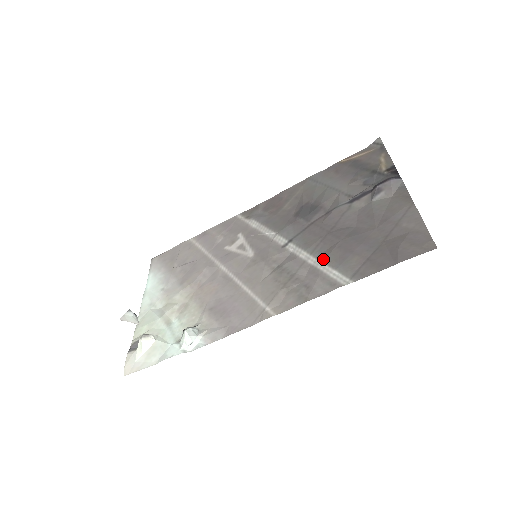
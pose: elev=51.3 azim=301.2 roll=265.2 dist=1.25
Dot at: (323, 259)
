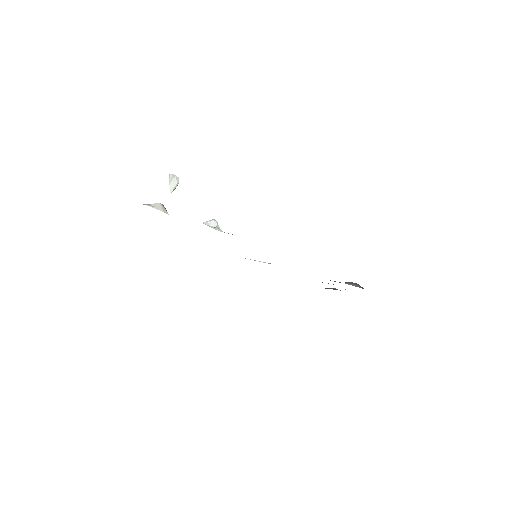
Dot at: occluded
